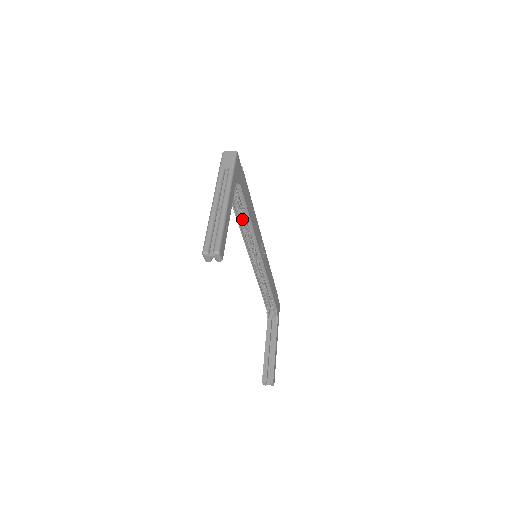
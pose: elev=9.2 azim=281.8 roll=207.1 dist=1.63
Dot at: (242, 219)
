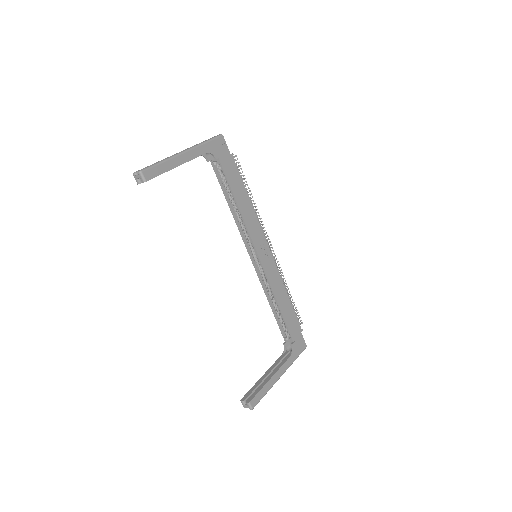
Dot at: (233, 205)
